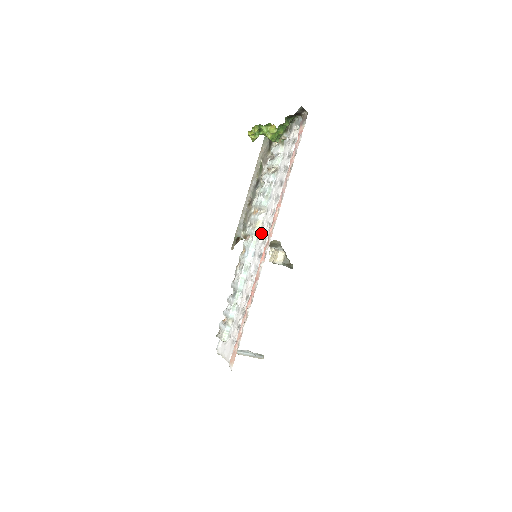
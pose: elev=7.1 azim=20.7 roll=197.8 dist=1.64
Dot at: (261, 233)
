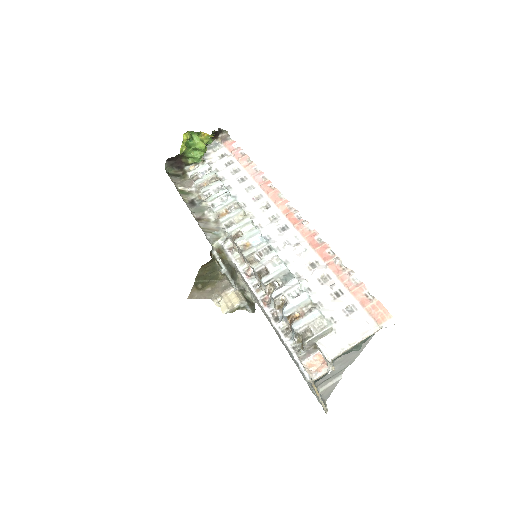
Dot at: (258, 218)
